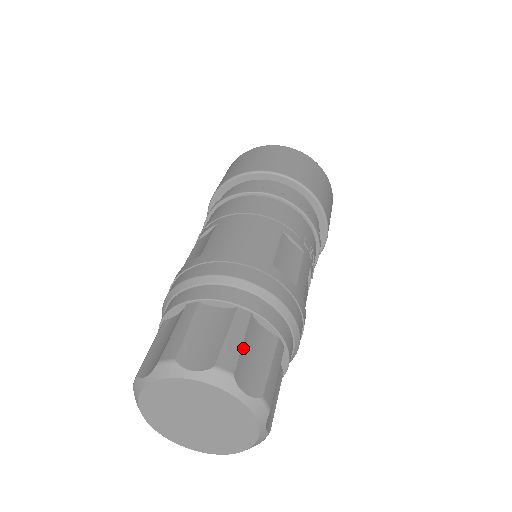
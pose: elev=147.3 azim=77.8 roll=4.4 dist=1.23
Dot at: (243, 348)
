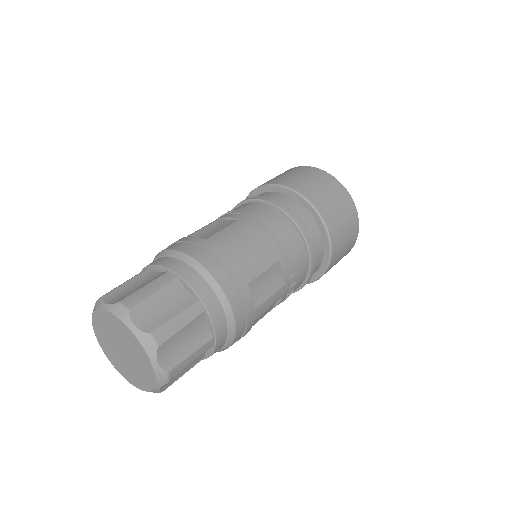
Dot at: (180, 332)
